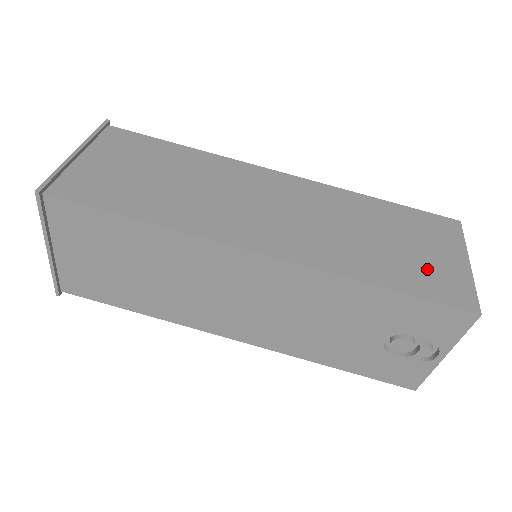
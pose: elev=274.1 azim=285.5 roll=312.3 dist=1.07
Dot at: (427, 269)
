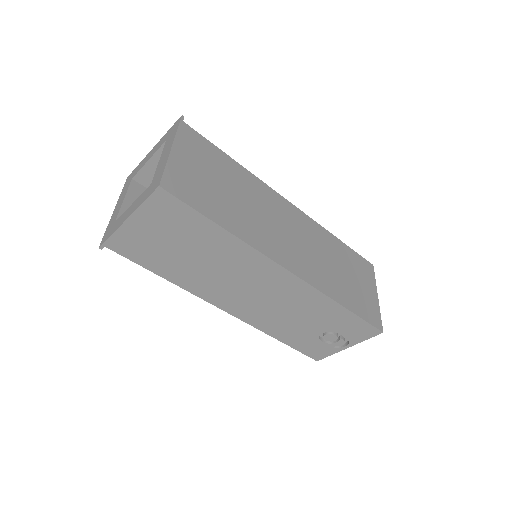
Dot at: (362, 298)
